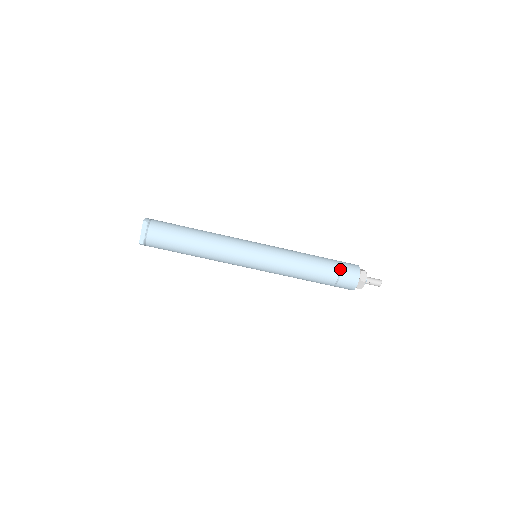
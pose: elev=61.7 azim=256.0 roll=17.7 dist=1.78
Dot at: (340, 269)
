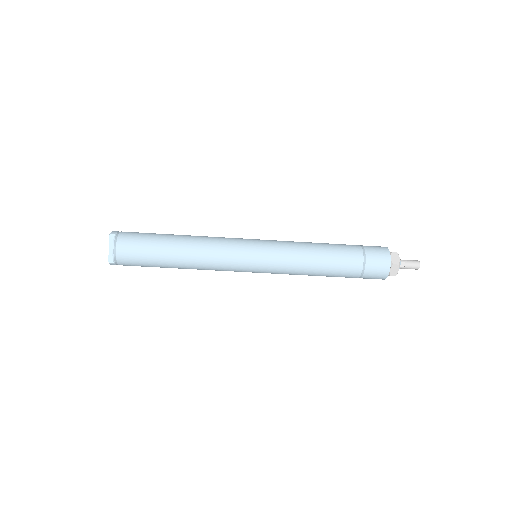
Dot at: (364, 253)
